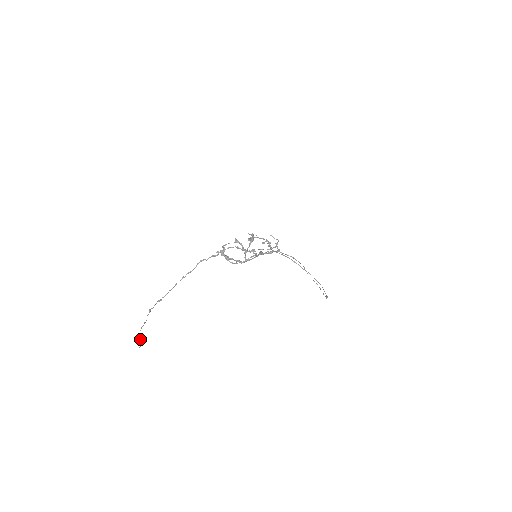
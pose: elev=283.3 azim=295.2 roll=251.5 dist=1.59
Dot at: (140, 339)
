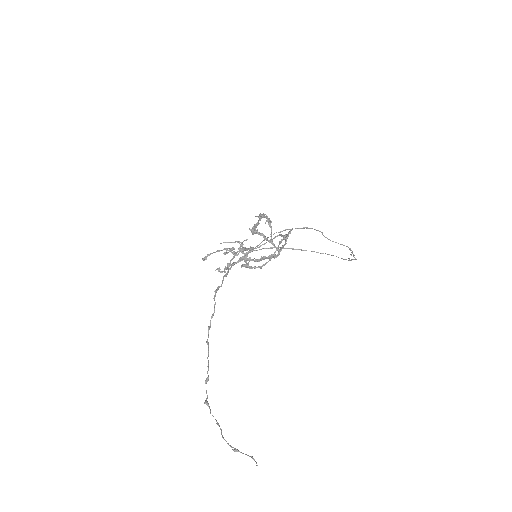
Dot at: (240, 452)
